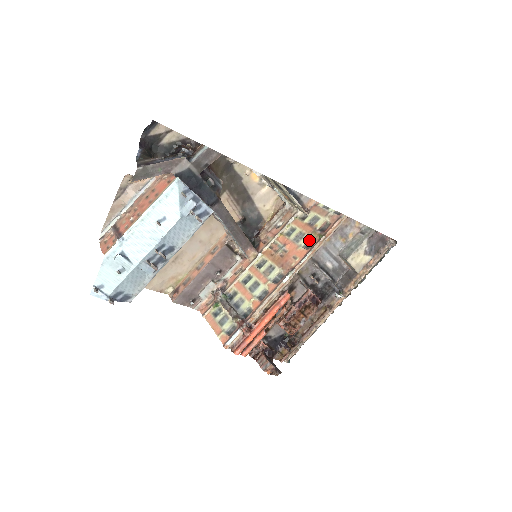
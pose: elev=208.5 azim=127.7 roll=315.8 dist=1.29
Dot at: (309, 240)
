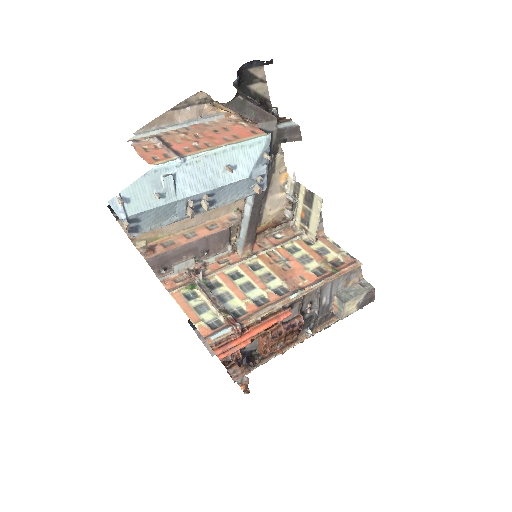
Dot at: (319, 268)
